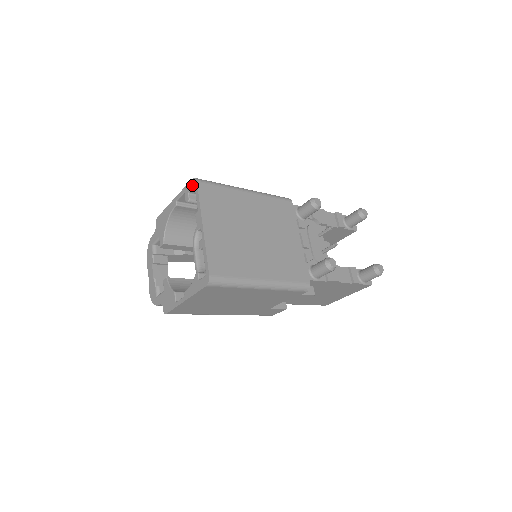
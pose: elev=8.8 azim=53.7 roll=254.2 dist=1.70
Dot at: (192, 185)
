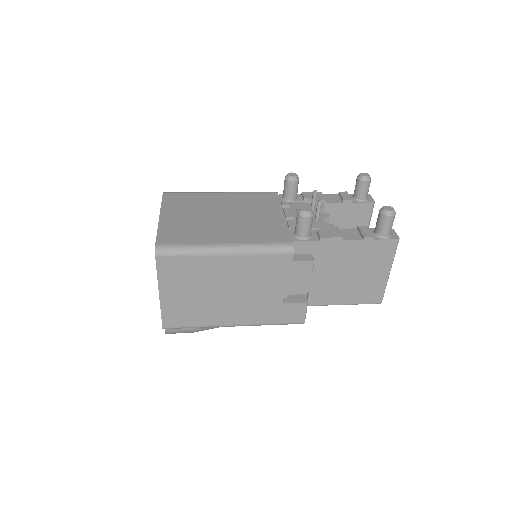
Dot at: occluded
